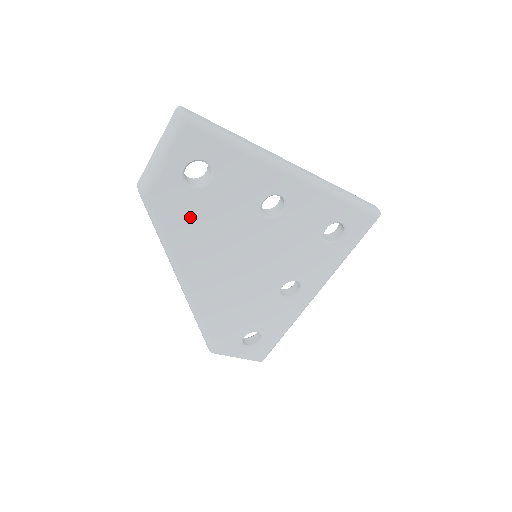
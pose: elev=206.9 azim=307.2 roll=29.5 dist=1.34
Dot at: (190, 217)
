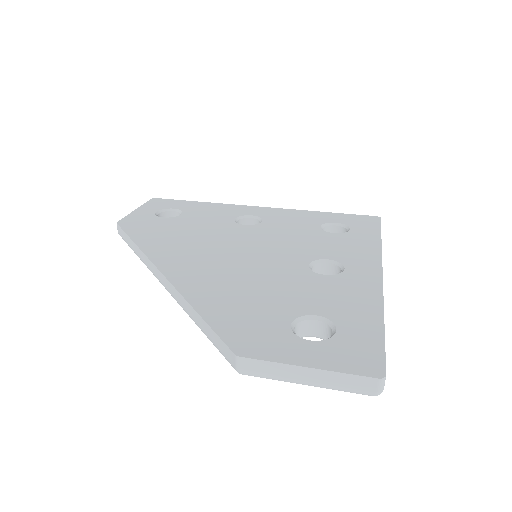
Dot at: occluded
